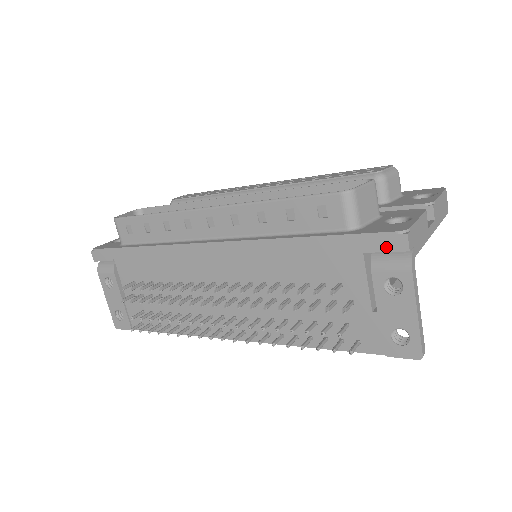
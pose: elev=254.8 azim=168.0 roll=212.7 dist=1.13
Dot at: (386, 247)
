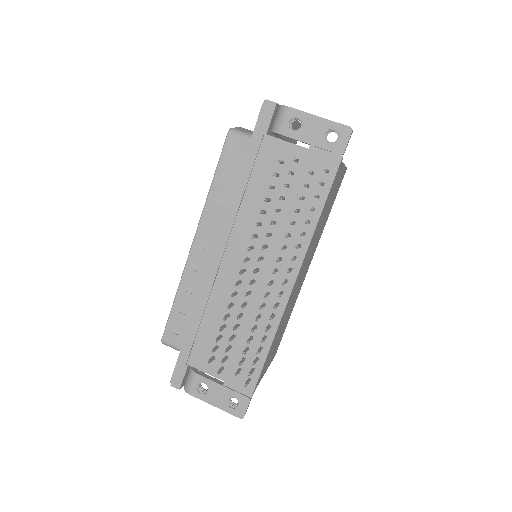
Dot at: (269, 116)
